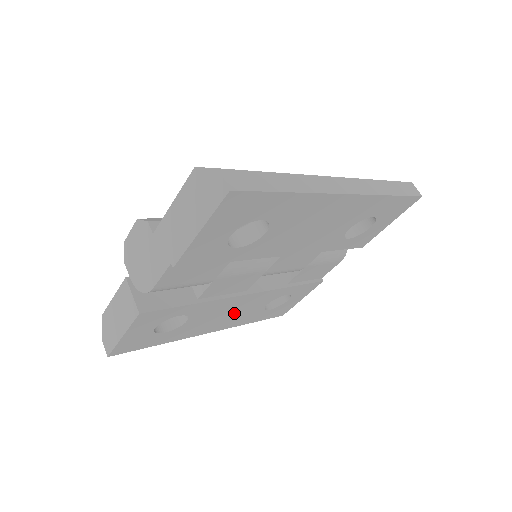
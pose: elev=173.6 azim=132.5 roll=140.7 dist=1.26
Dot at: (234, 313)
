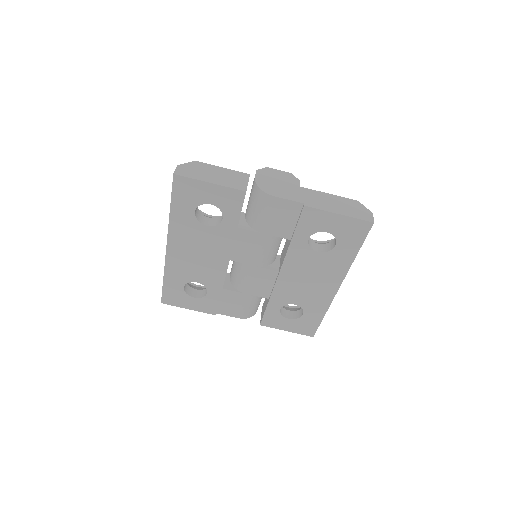
Dot at: (197, 259)
